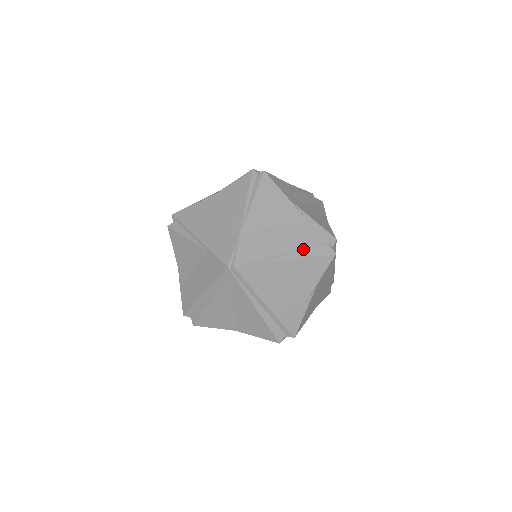
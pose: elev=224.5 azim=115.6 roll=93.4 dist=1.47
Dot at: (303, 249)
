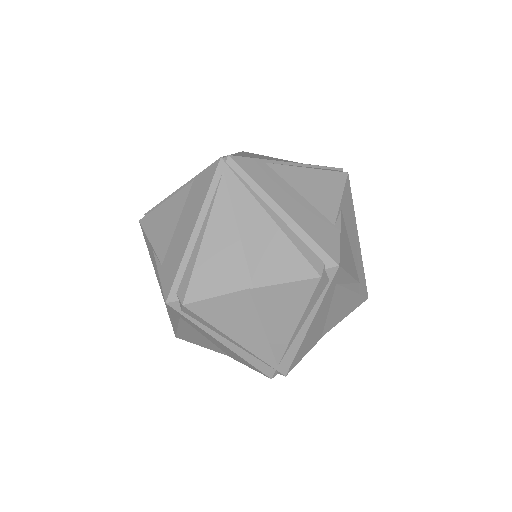
Dot at: (308, 165)
